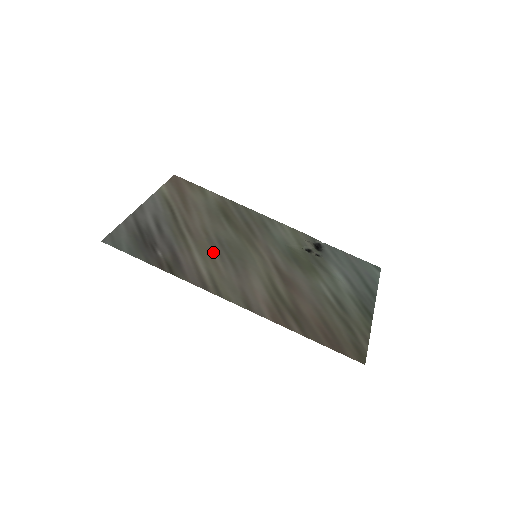
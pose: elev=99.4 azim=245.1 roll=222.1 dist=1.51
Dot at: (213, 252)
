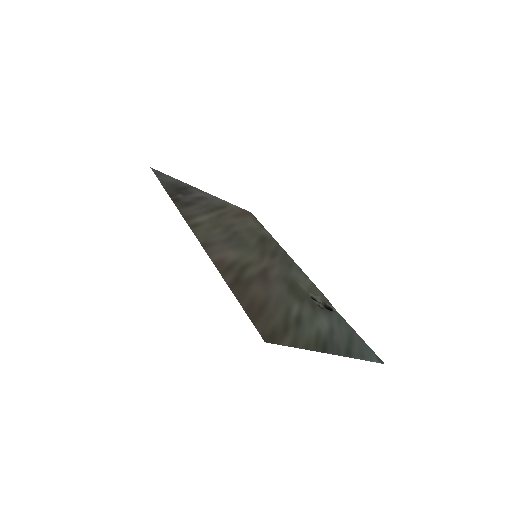
Dot at: (222, 227)
